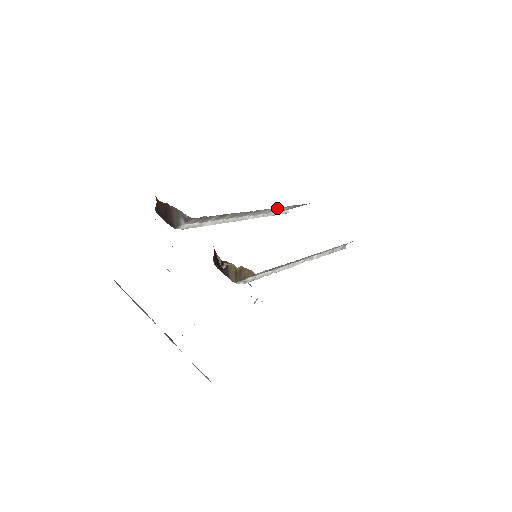
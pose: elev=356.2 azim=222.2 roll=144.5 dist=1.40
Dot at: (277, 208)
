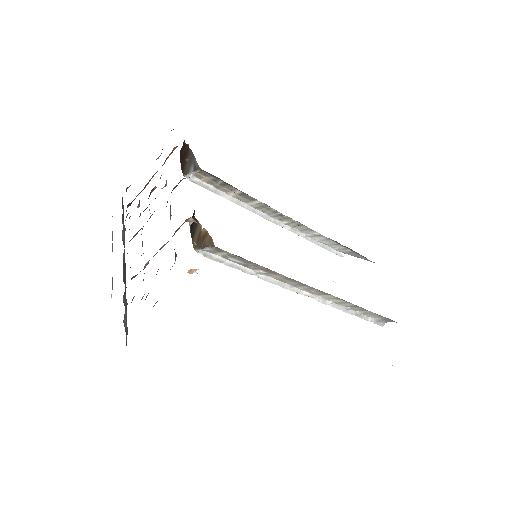
Dot at: (325, 237)
